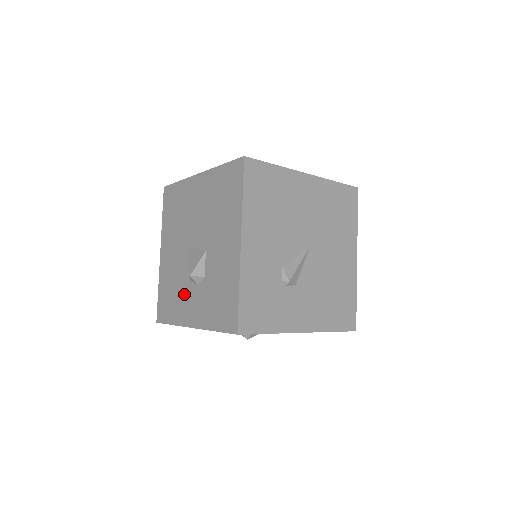
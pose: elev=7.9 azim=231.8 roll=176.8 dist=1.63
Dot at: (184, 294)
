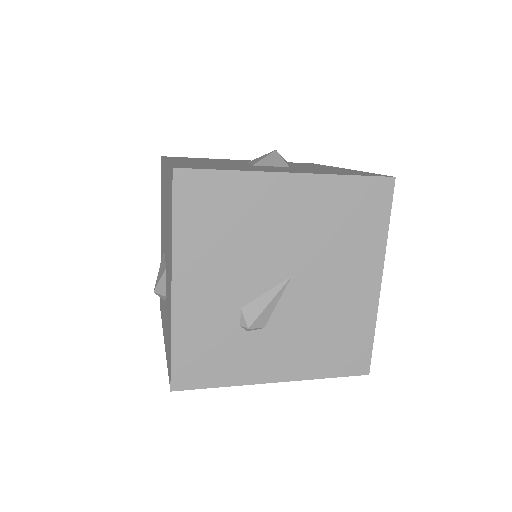
Dot at: (163, 301)
